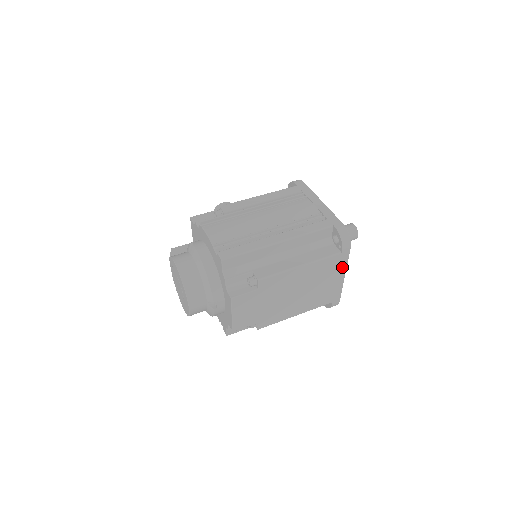
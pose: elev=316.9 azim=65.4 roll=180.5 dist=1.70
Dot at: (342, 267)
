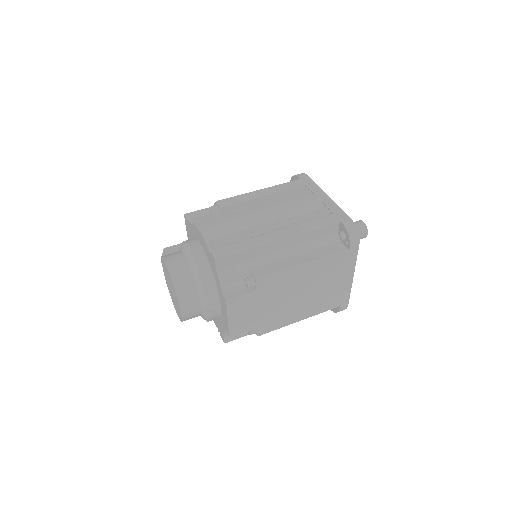
Dot at: (350, 267)
